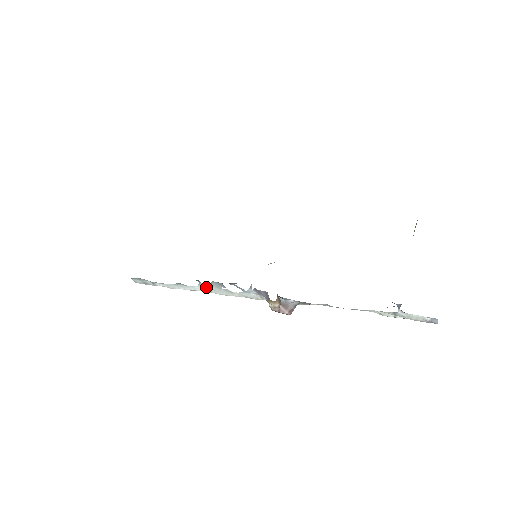
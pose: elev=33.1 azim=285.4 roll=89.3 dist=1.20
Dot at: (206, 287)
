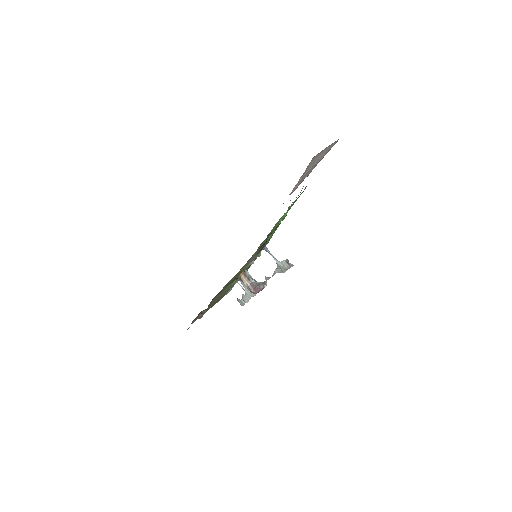
Dot at: (246, 291)
